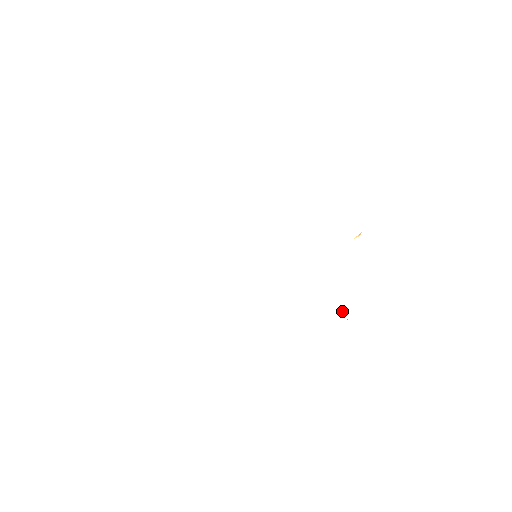
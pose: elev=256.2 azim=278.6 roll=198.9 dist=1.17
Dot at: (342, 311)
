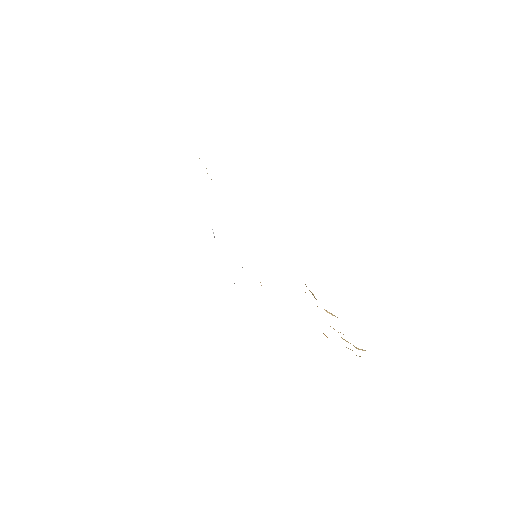
Dot at: occluded
